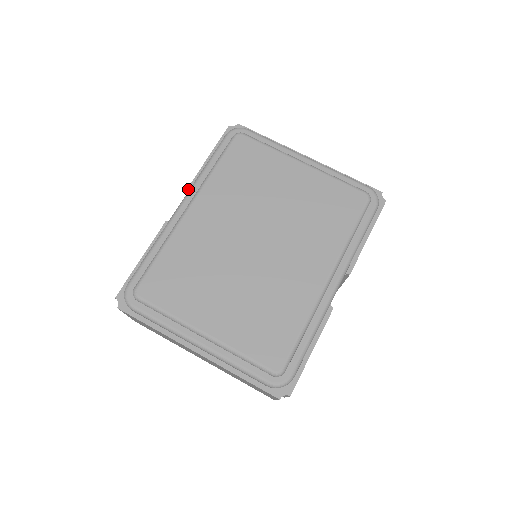
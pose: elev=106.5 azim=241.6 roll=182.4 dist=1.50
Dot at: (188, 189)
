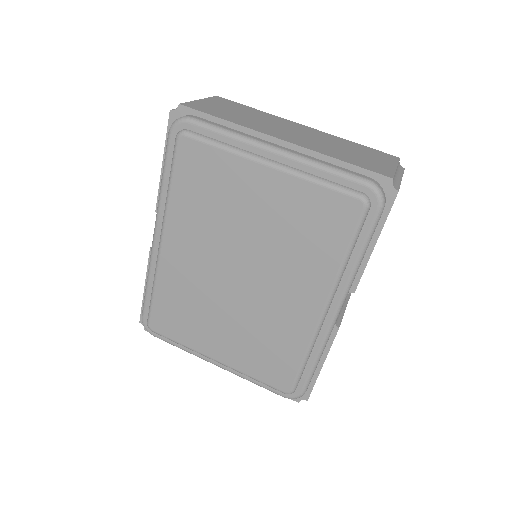
Dot at: (156, 209)
